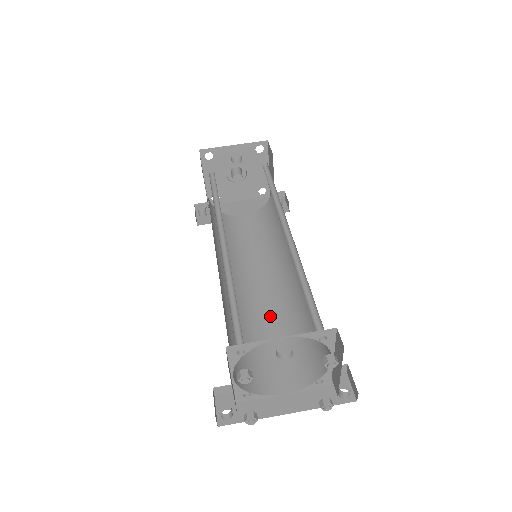
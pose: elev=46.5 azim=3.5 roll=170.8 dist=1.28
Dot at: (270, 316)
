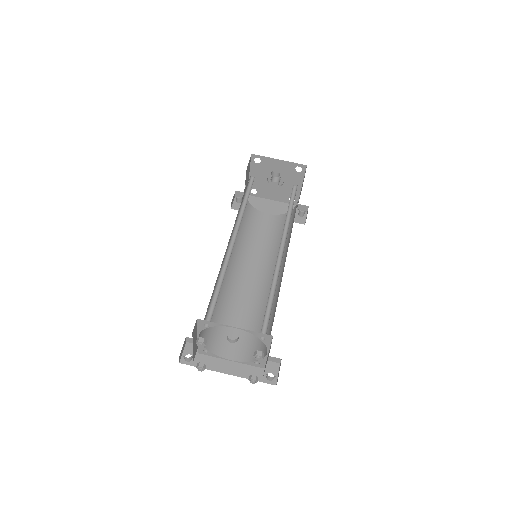
Dot at: (249, 302)
